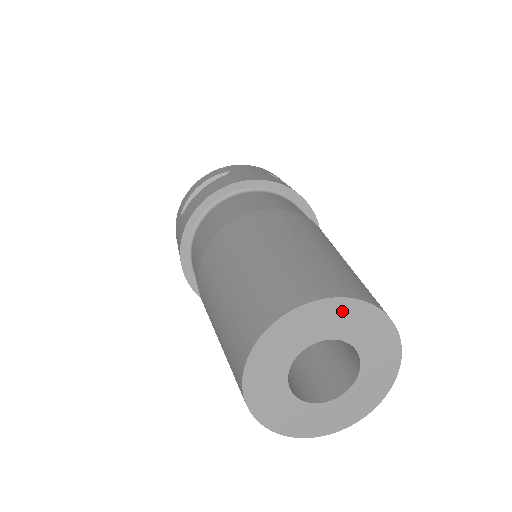
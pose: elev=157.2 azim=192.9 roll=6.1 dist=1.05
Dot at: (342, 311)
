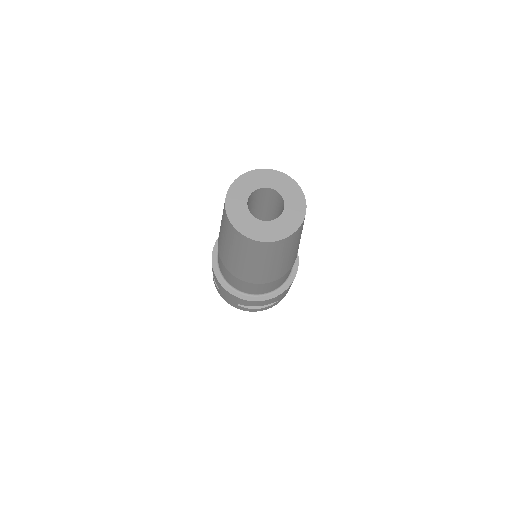
Dot at: (289, 184)
